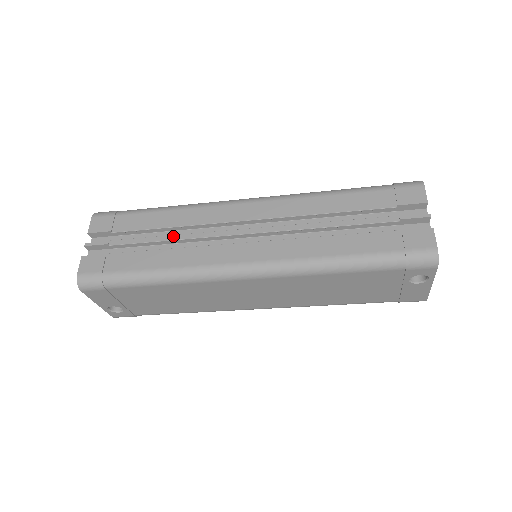
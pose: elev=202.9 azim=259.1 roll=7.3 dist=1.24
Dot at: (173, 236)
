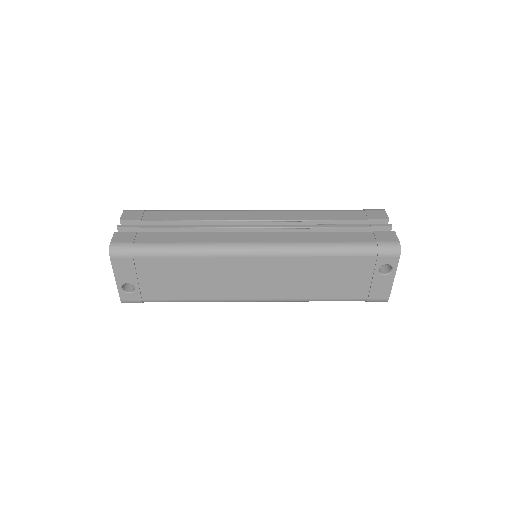
Dot at: (195, 225)
